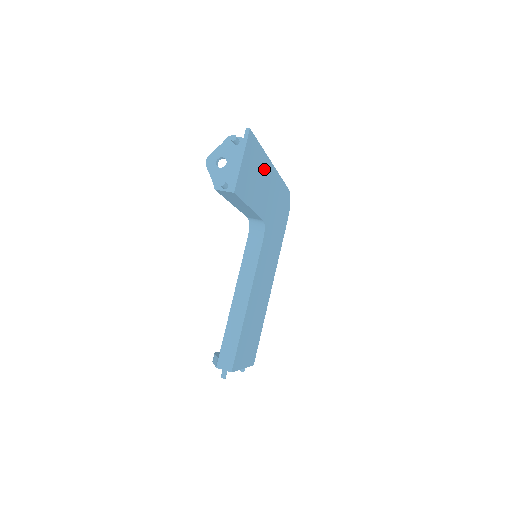
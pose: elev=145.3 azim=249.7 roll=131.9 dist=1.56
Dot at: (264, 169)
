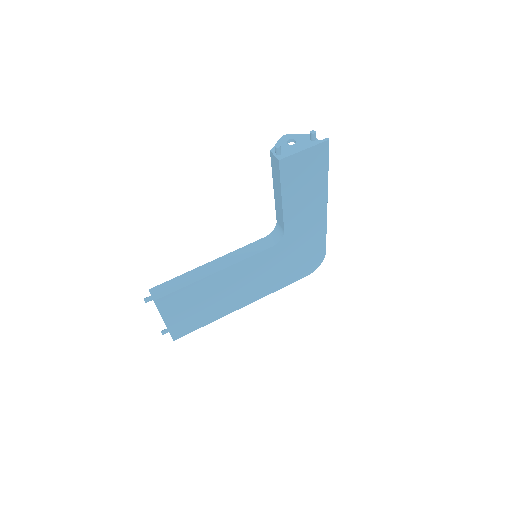
Dot at: (317, 192)
